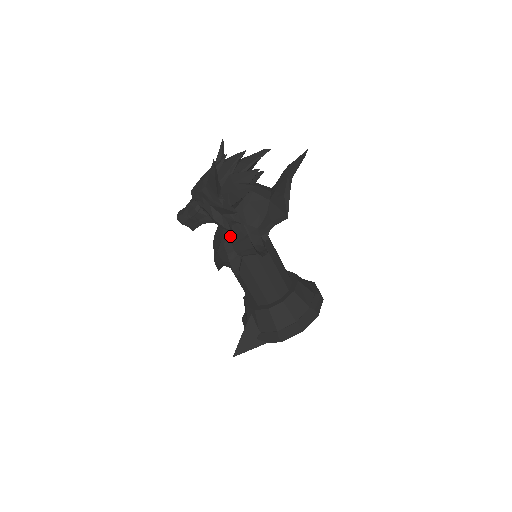
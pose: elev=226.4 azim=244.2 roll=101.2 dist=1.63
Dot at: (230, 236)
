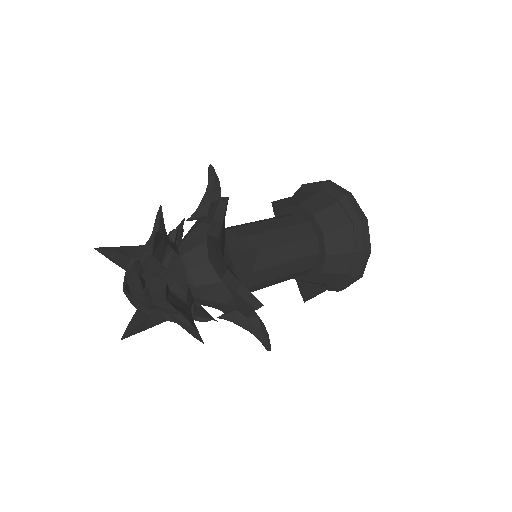
Dot at: occluded
